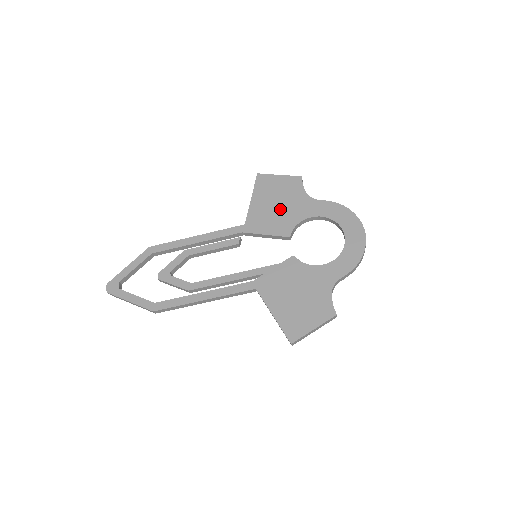
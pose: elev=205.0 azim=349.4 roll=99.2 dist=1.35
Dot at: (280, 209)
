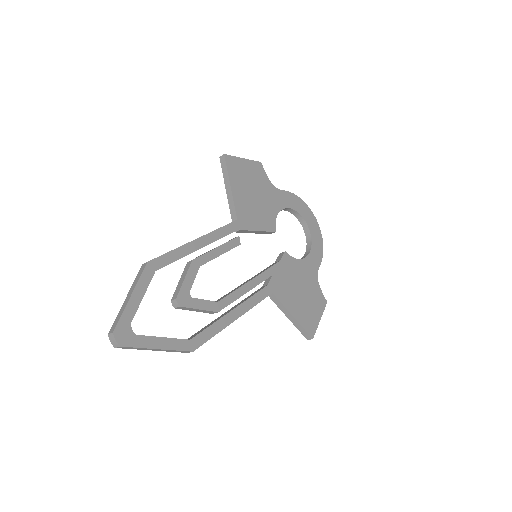
Dot at: (259, 200)
